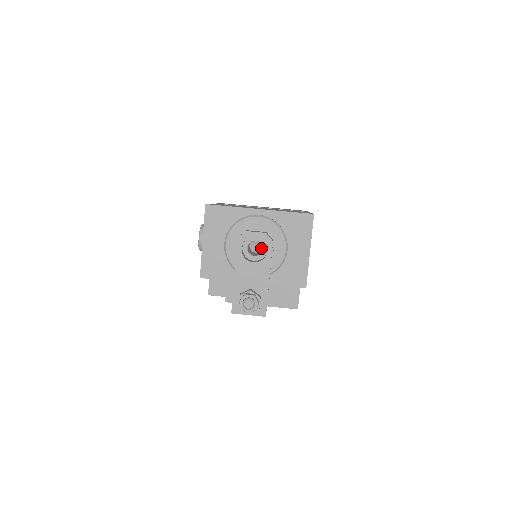
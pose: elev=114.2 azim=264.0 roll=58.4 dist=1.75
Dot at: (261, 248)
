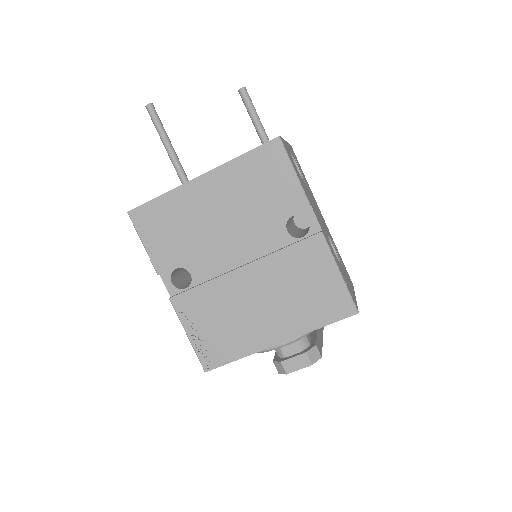
Dot at: occluded
